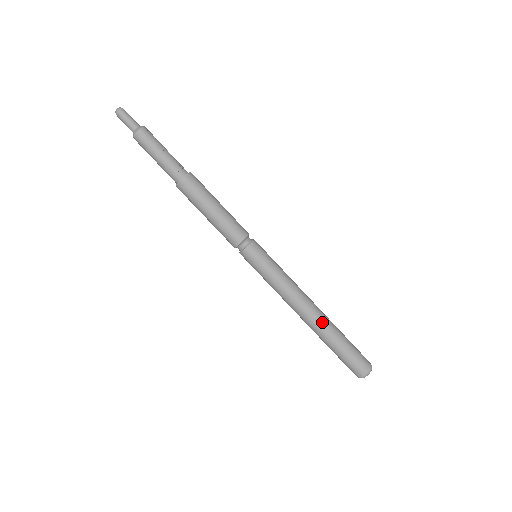
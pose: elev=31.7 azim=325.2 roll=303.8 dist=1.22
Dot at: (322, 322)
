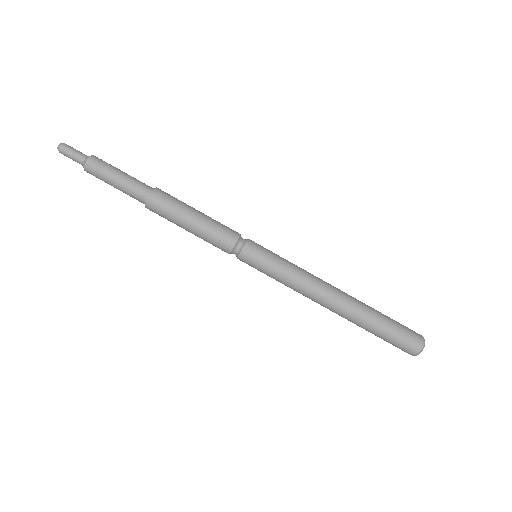
Dot at: (354, 299)
